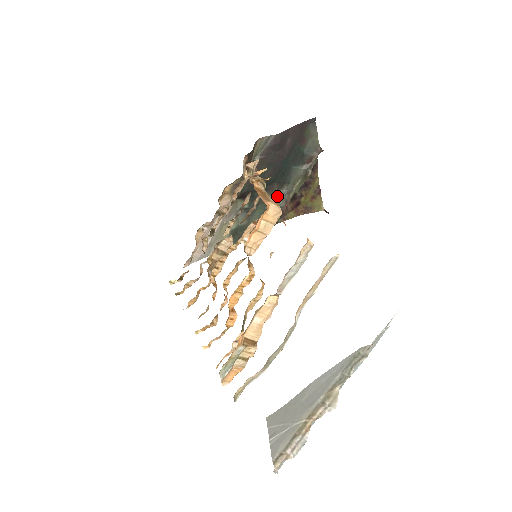
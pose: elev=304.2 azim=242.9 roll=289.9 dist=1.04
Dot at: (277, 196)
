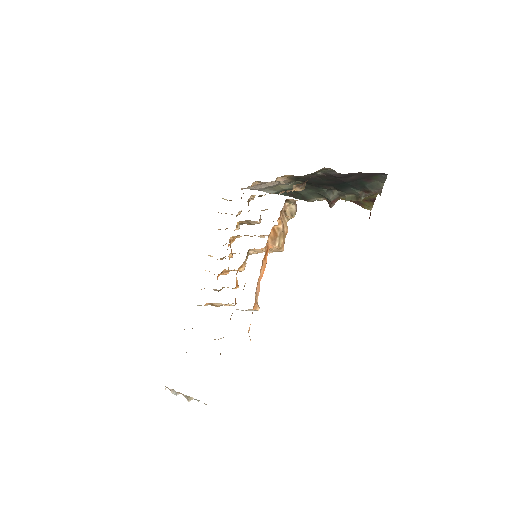
Dot at: (331, 191)
